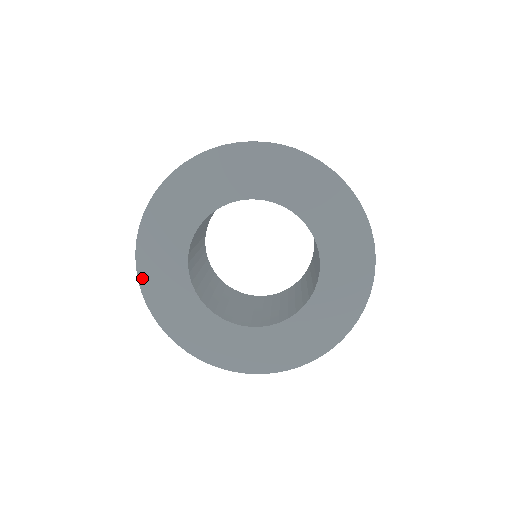
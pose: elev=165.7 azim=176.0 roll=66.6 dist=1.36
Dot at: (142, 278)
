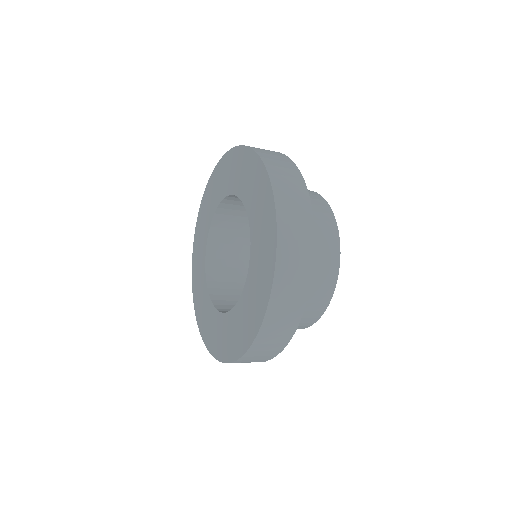
Dot at: (198, 321)
